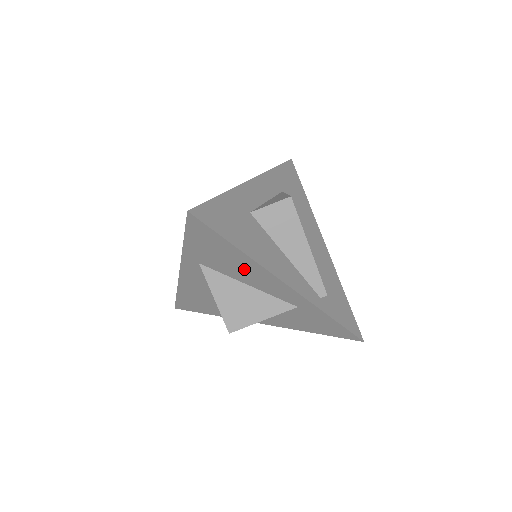
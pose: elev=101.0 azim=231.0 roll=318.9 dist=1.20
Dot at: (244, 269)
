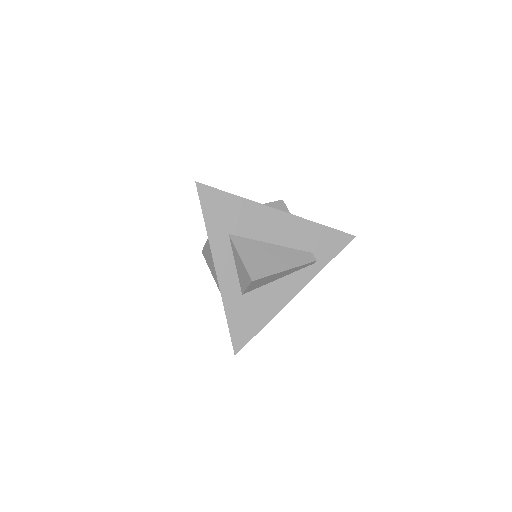
Dot at: occluded
